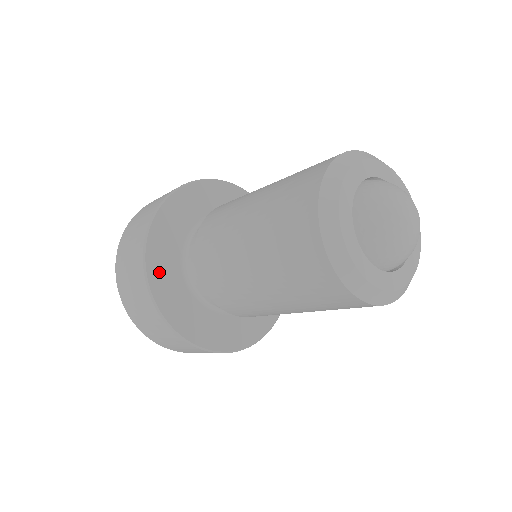
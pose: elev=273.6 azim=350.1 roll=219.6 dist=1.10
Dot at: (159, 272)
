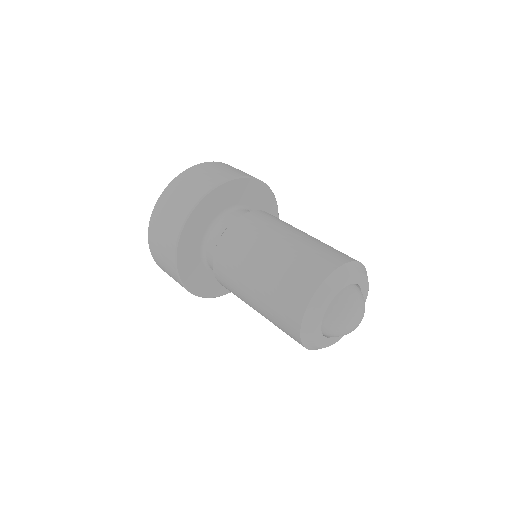
Dot at: (207, 205)
